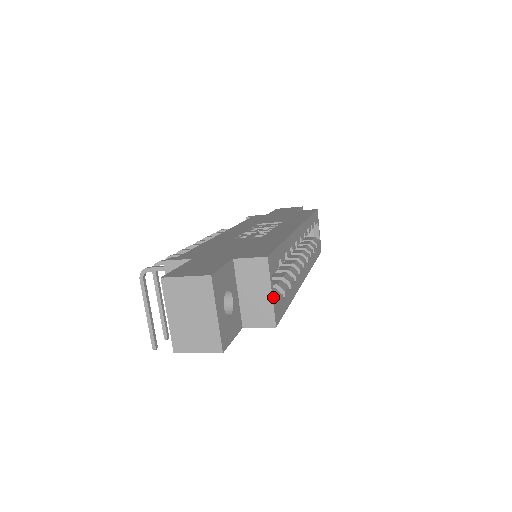
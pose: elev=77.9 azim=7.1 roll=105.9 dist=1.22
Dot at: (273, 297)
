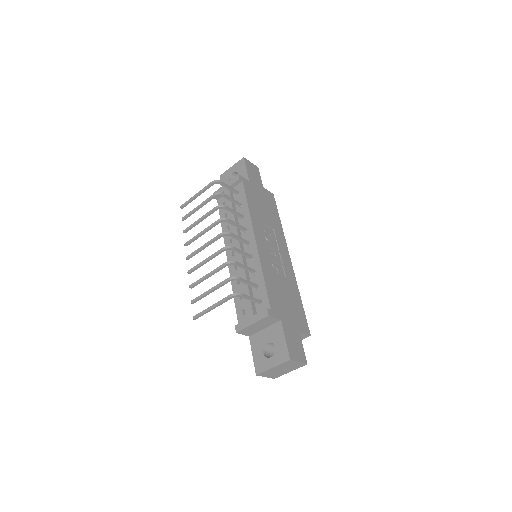
Dot at: occluded
